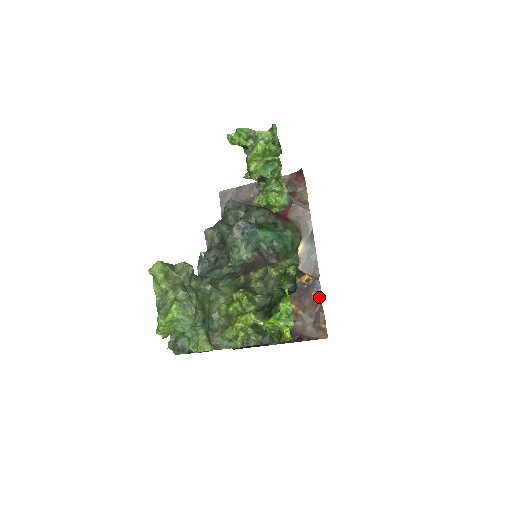
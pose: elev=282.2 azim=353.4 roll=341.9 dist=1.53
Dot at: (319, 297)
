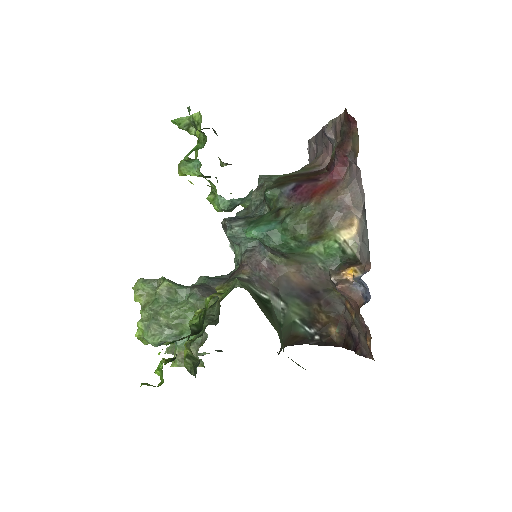
Dot at: (366, 301)
